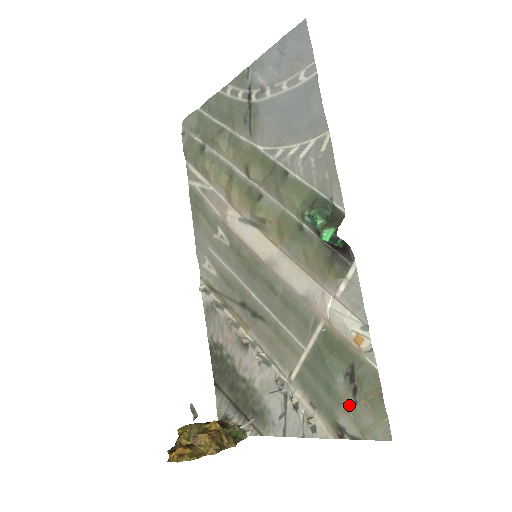
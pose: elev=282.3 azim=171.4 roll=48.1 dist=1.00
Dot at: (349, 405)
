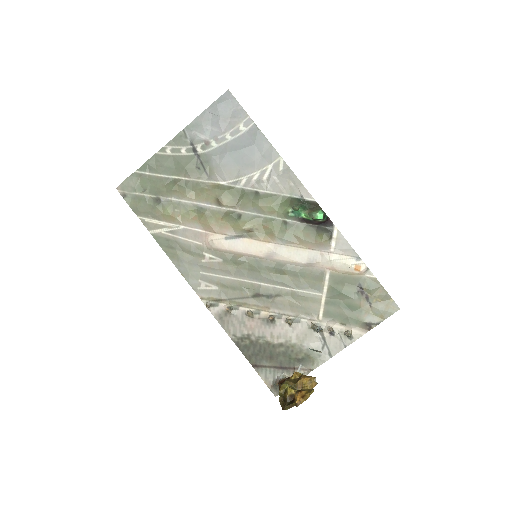
Dot at: (367, 308)
